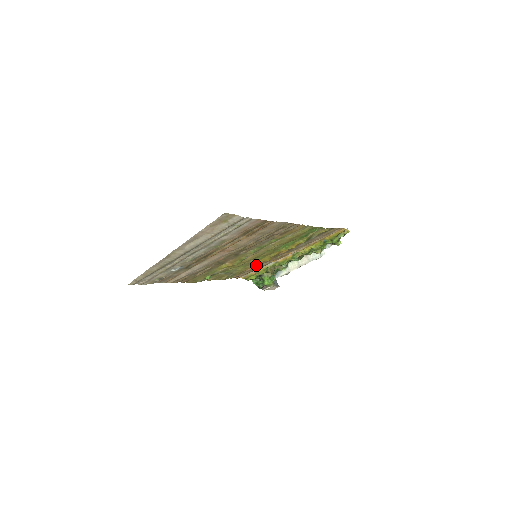
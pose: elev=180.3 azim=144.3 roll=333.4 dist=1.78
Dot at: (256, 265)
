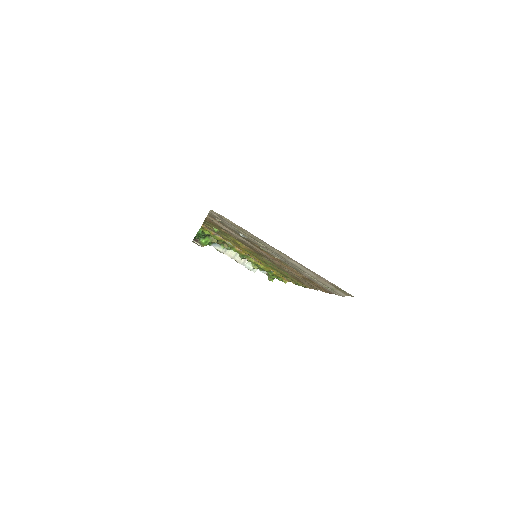
Dot at: occluded
